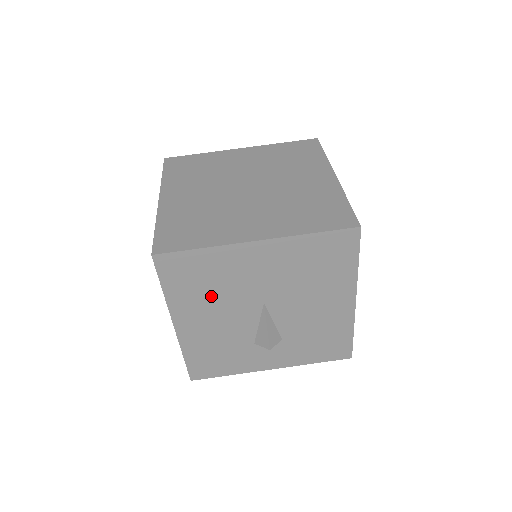
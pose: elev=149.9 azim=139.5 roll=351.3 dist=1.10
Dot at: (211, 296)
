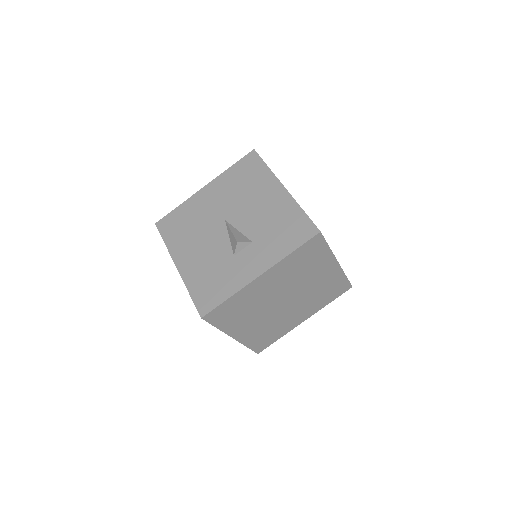
Dot at: (192, 232)
